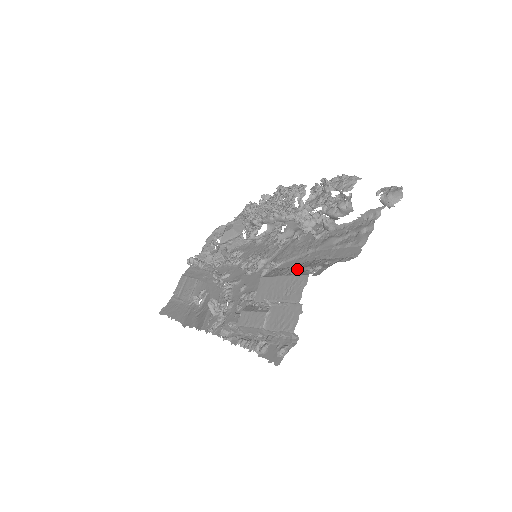
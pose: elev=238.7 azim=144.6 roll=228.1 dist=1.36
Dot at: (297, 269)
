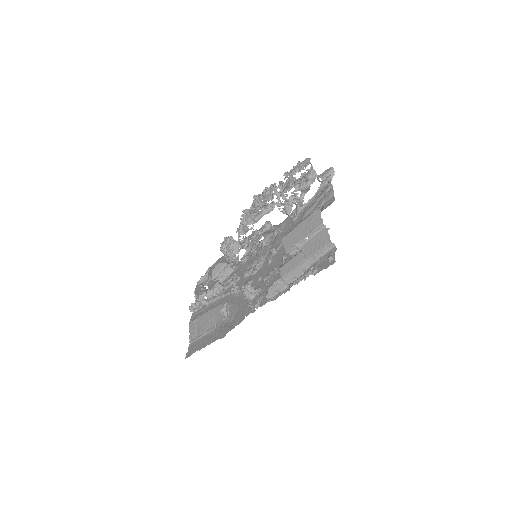
Dot at: (305, 218)
